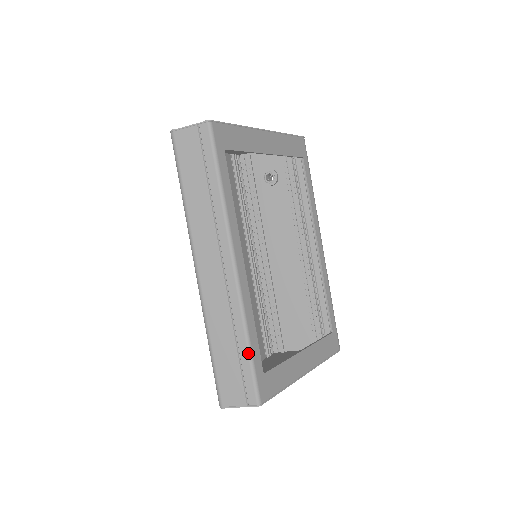
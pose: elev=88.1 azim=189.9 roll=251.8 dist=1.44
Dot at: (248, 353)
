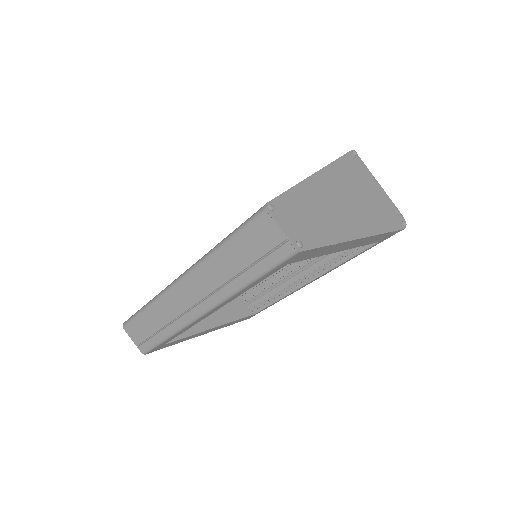
Dot at: (162, 340)
